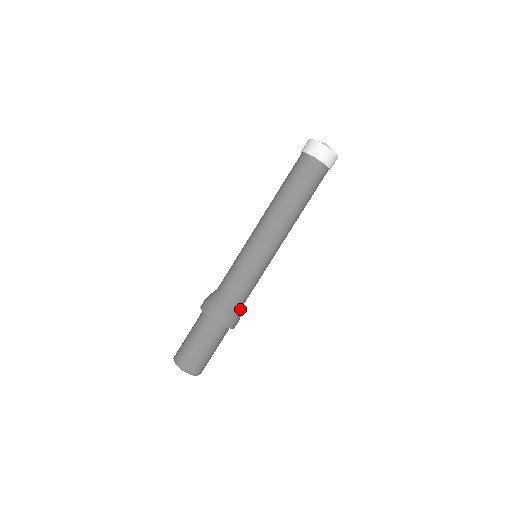
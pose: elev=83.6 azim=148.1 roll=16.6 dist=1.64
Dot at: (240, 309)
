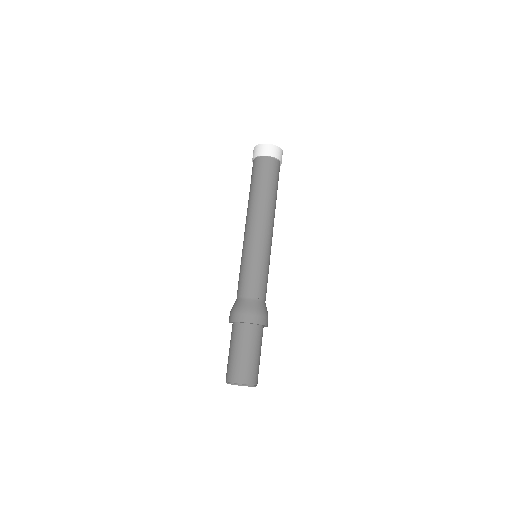
Dot at: (251, 303)
